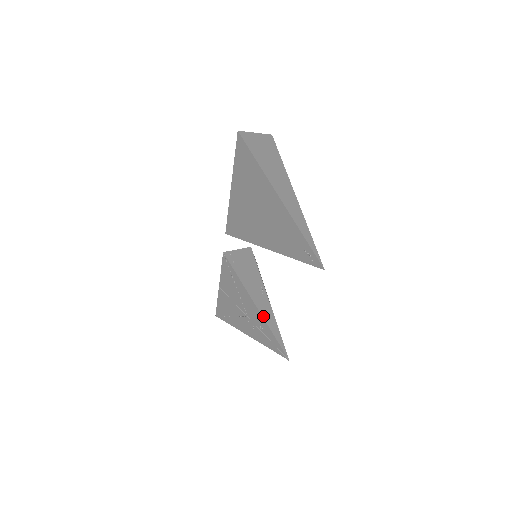
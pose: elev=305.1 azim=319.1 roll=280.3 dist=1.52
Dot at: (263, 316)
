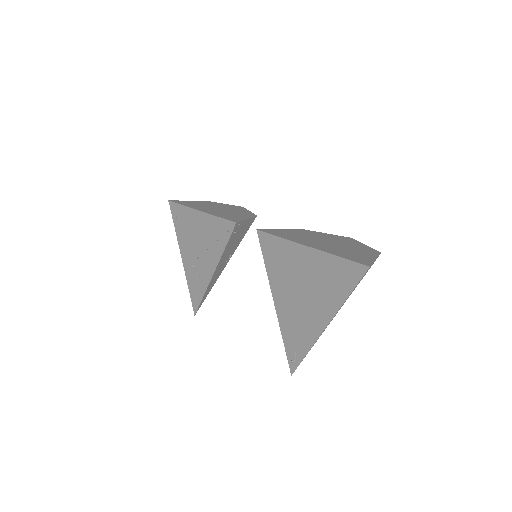
Dot at: (211, 281)
